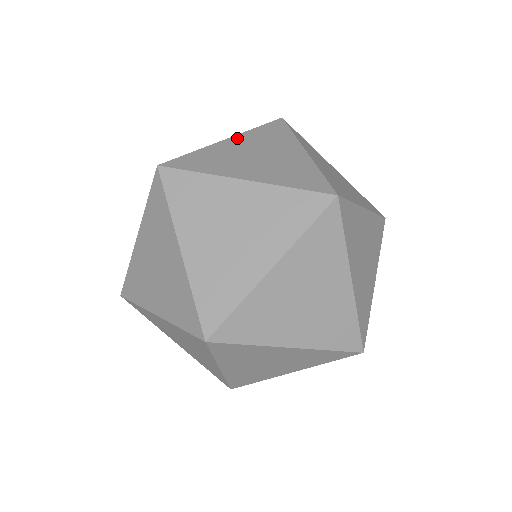
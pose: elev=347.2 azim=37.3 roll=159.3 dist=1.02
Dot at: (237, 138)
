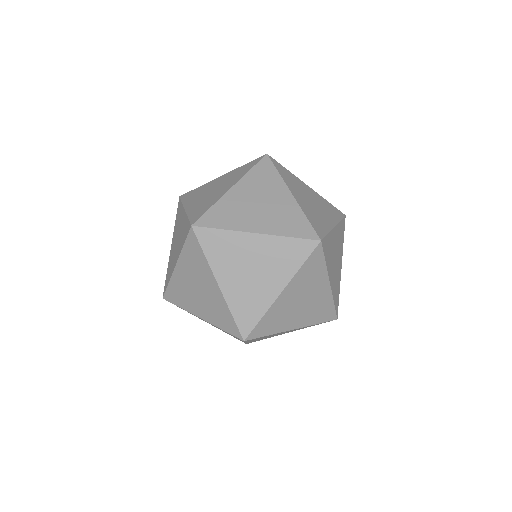
Dot at: (187, 205)
